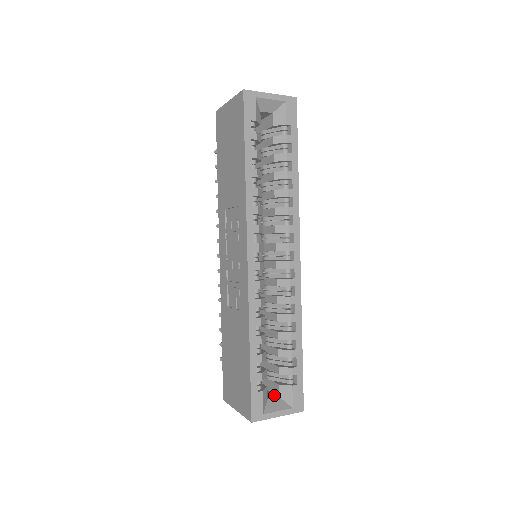
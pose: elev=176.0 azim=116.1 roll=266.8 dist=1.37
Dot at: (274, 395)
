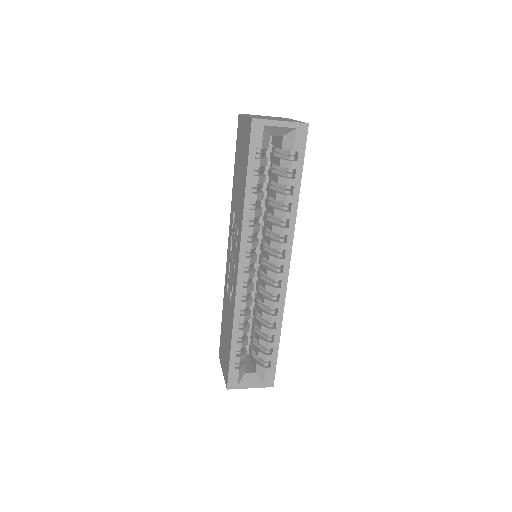
Dot at: (252, 369)
